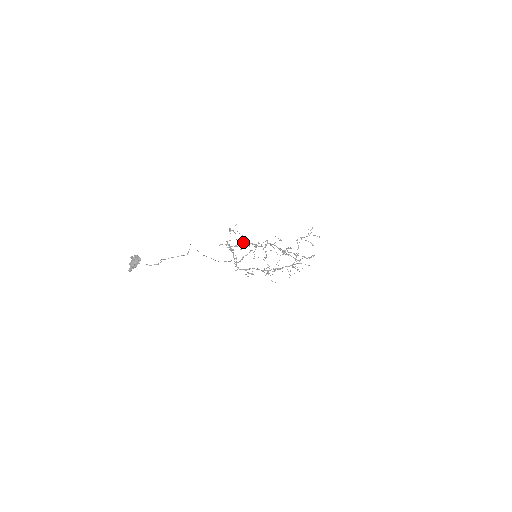
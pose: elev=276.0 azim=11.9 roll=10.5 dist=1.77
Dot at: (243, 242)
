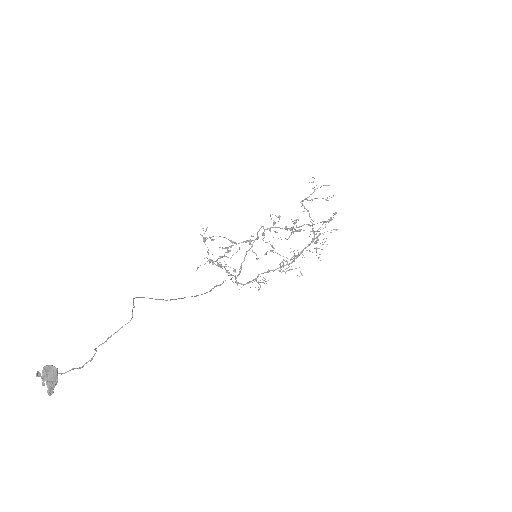
Dot at: (230, 246)
